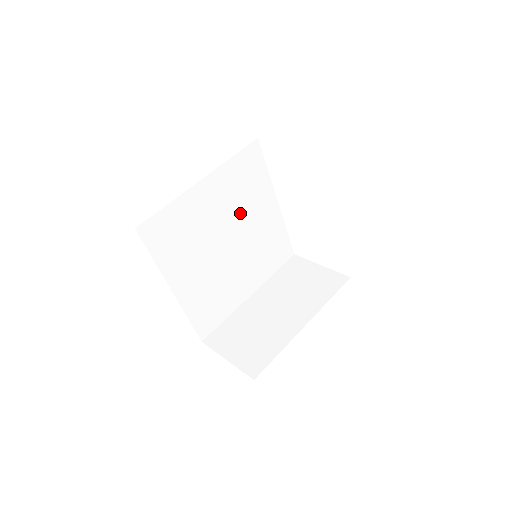
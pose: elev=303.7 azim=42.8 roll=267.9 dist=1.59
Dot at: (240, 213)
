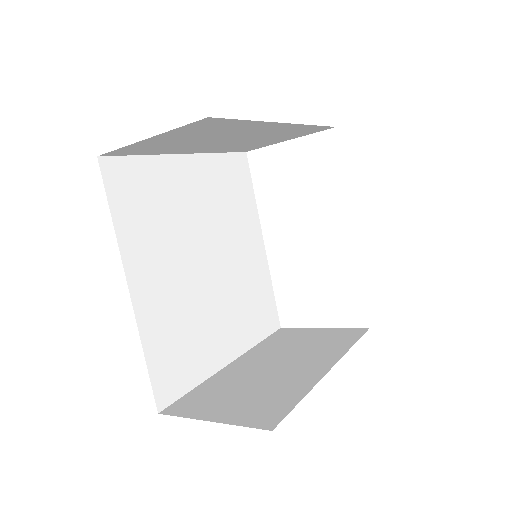
Dot at: (224, 228)
